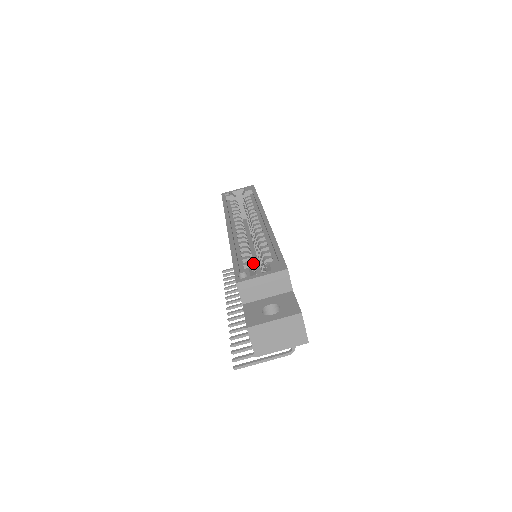
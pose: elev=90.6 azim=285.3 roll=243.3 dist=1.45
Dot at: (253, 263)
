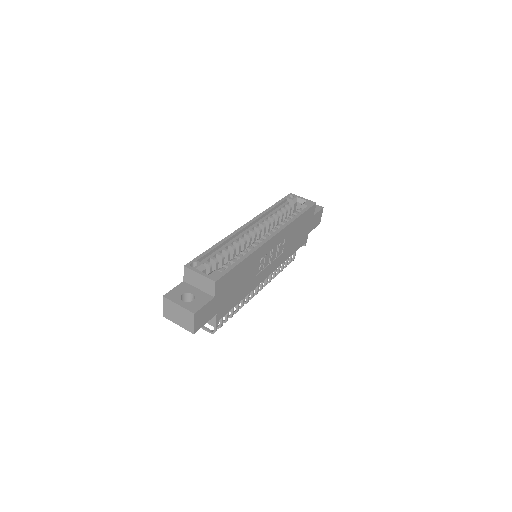
Dot at: (223, 261)
